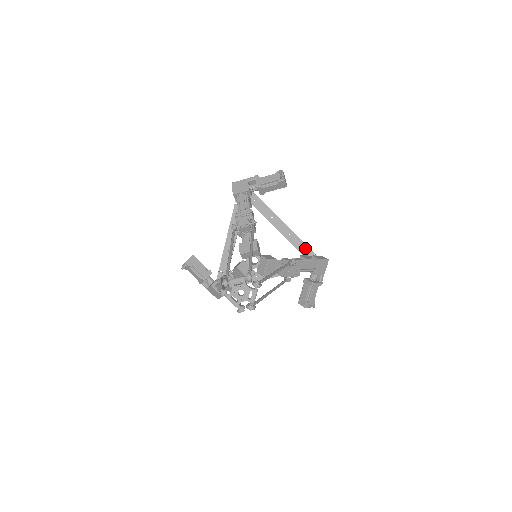
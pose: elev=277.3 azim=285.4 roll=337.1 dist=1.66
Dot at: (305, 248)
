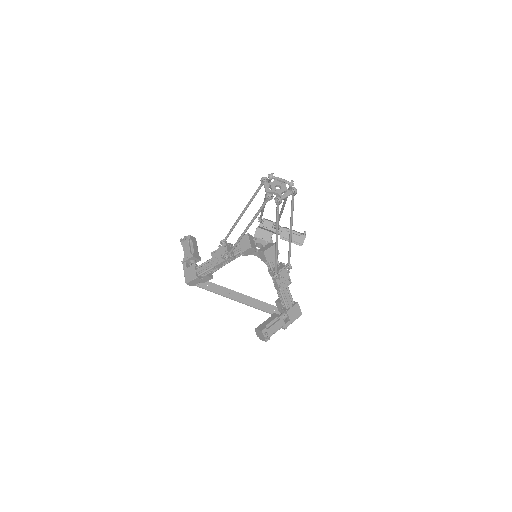
Dot at: occluded
